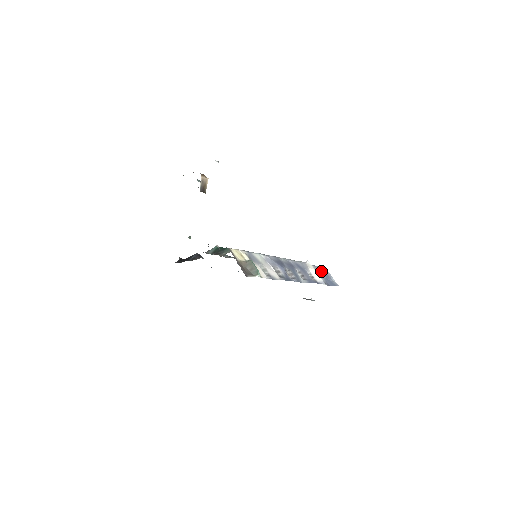
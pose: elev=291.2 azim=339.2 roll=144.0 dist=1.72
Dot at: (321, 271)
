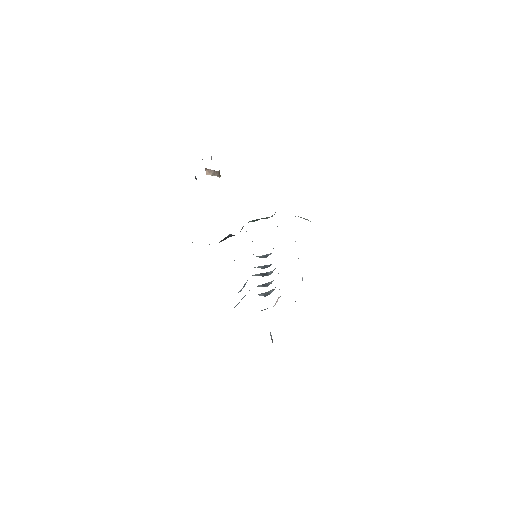
Dot at: occluded
